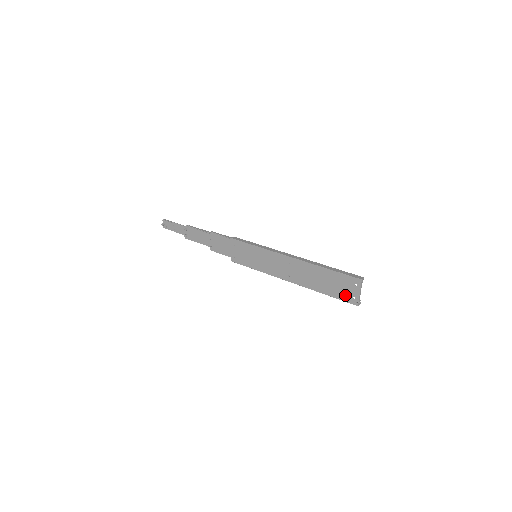
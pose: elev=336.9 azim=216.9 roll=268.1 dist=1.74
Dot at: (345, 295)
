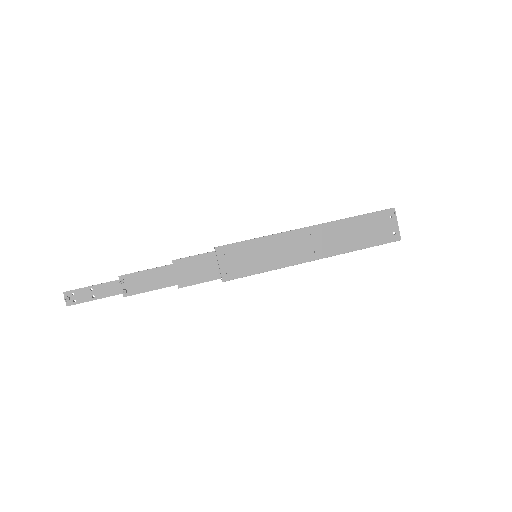
Dot at: (384, 236)
